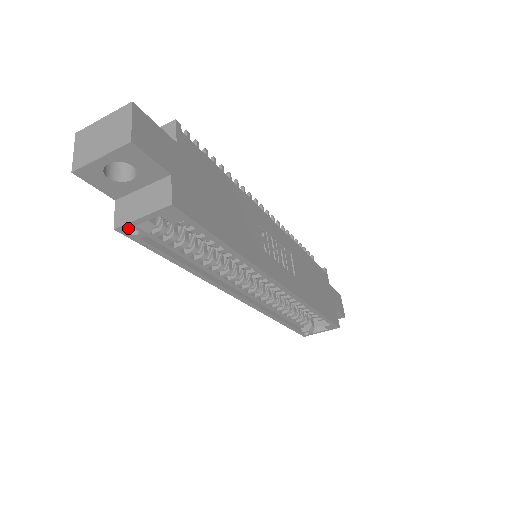
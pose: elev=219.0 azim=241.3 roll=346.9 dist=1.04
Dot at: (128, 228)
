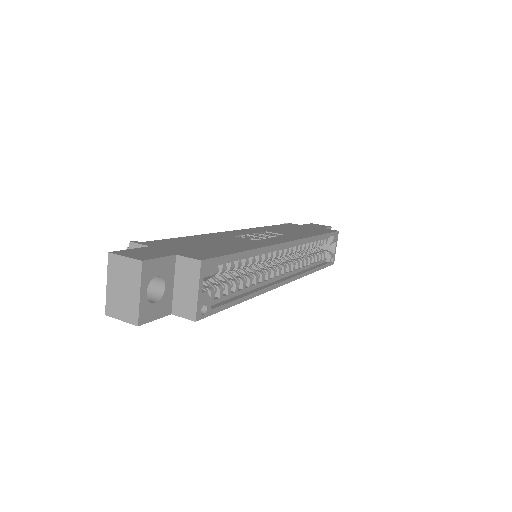
Dot at: (200, 310)
